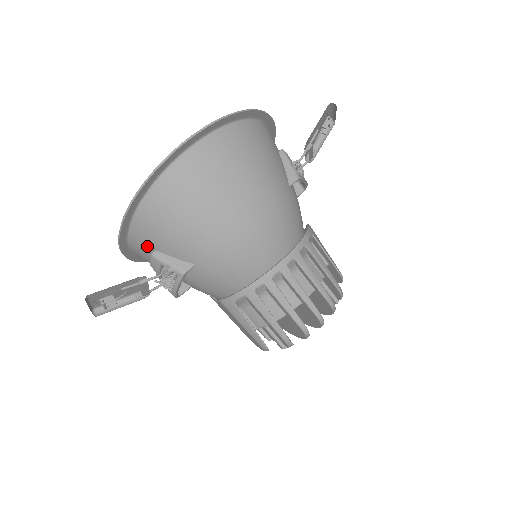
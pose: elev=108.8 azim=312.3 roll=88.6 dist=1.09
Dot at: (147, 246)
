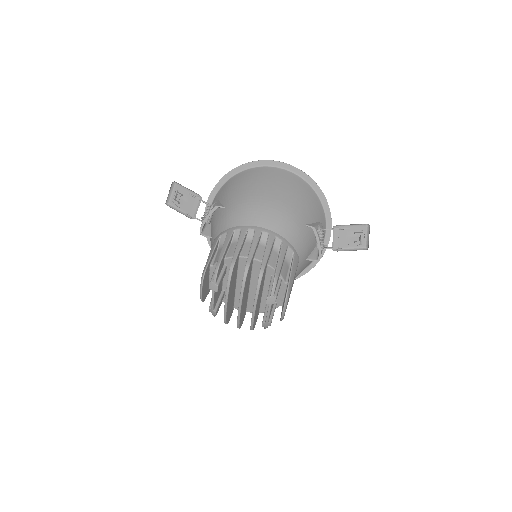
Dot at: (218, 199)
